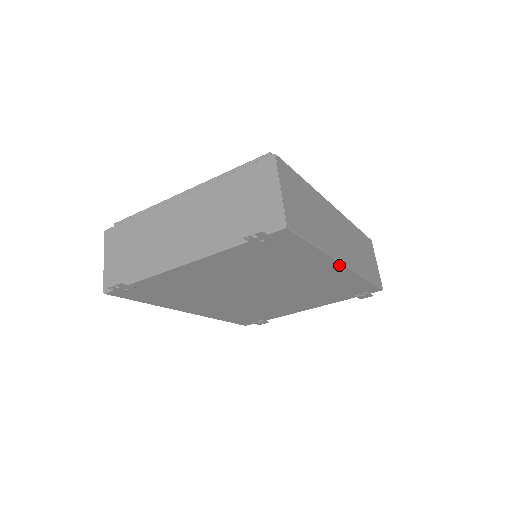
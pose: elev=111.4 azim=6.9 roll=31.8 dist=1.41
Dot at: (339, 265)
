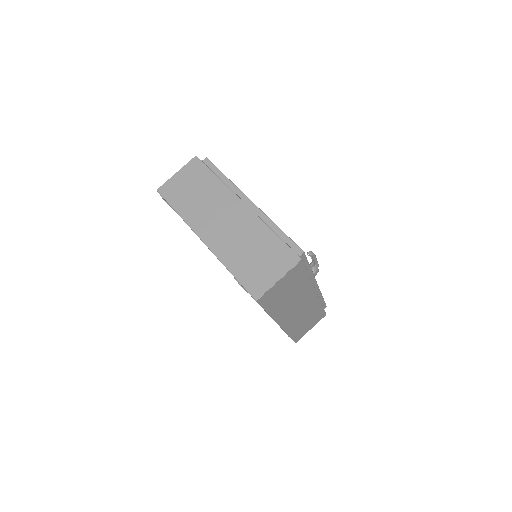
Dot at: occluded
